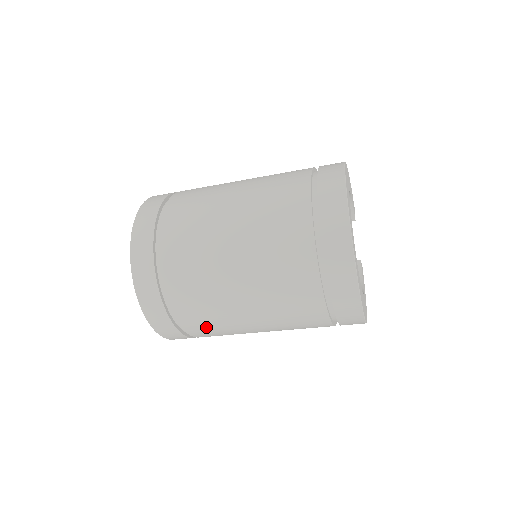
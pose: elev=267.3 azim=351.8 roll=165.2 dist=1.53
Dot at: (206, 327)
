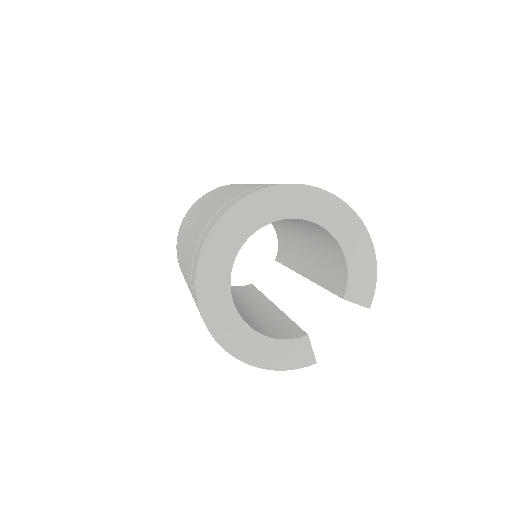
Dot at: occluded
